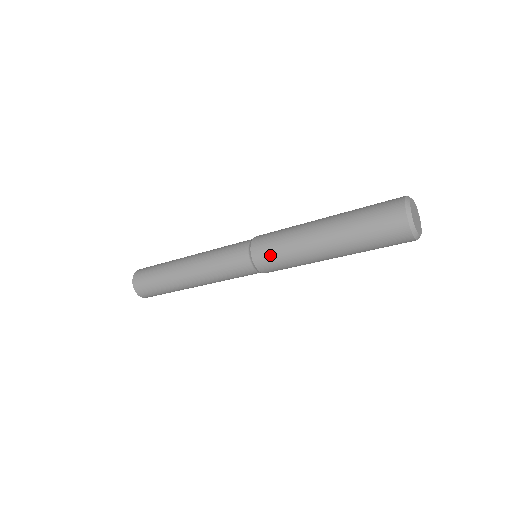
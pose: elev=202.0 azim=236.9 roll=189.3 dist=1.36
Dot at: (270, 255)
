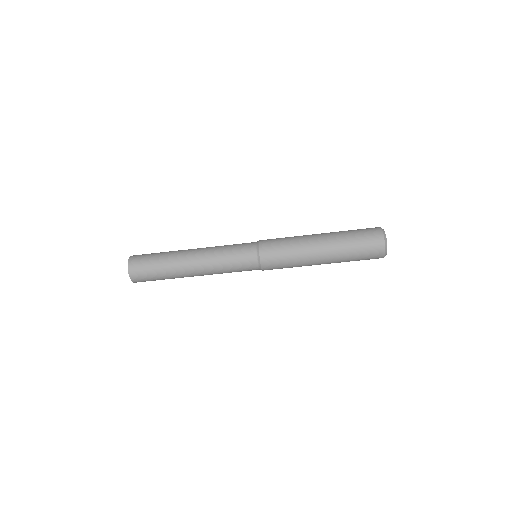
Dot at: (276, 255)
